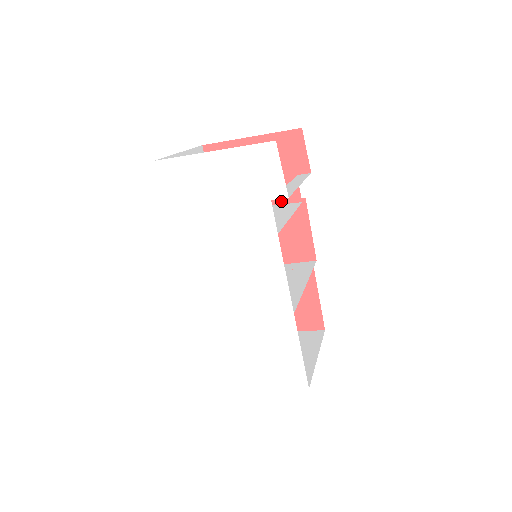
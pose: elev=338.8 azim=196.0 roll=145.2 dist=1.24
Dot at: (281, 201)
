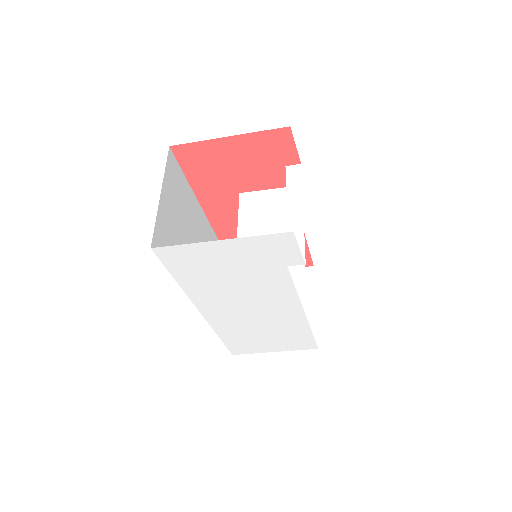
Dot at: (268, 187)
